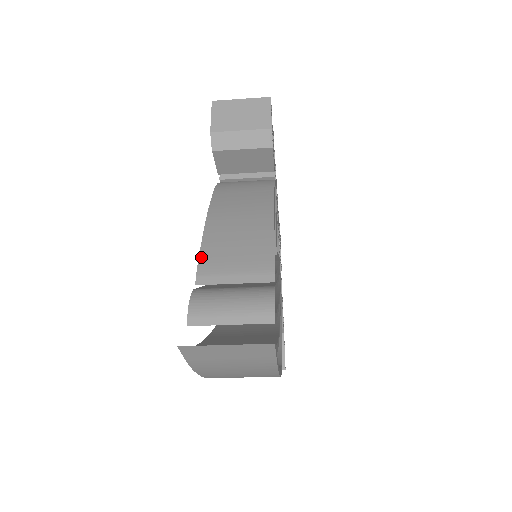
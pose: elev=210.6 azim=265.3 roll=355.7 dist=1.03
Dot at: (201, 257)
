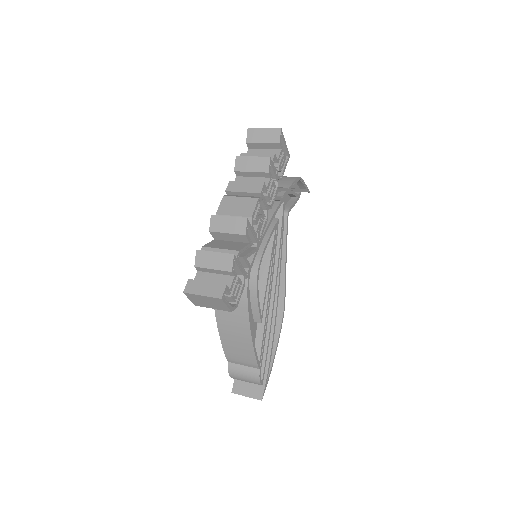
Dot at: (225, 353)
